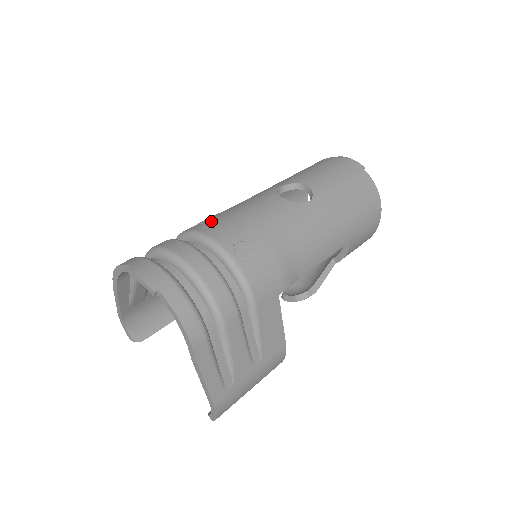
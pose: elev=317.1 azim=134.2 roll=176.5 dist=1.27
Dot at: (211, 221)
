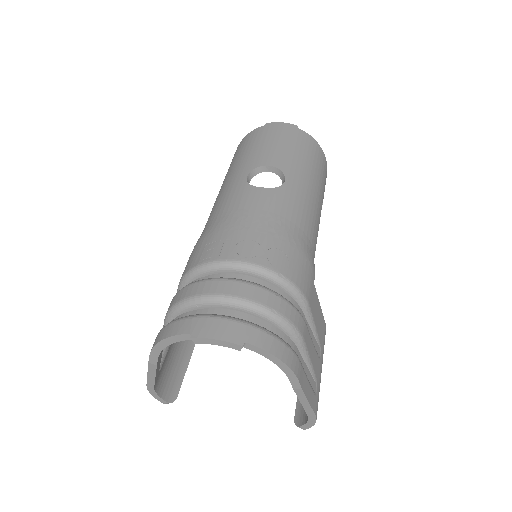
Dot at: (218, 243)
